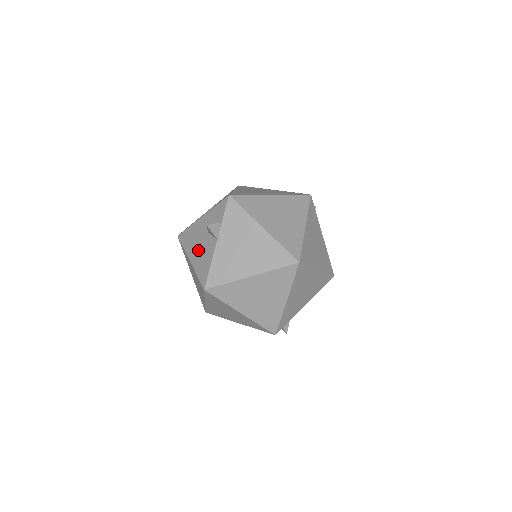
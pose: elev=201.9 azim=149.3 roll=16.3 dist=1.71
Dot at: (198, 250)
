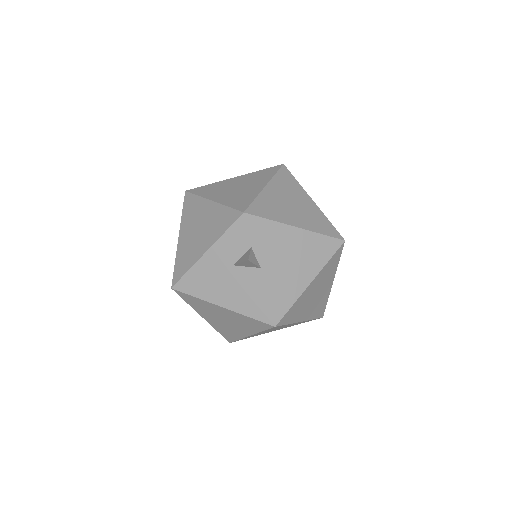
Dot at: (230, 290)
